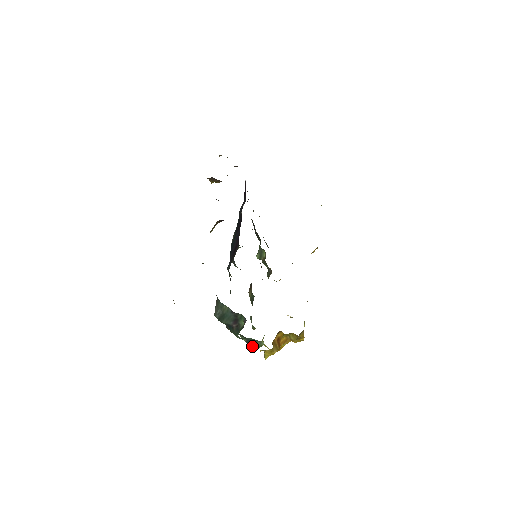
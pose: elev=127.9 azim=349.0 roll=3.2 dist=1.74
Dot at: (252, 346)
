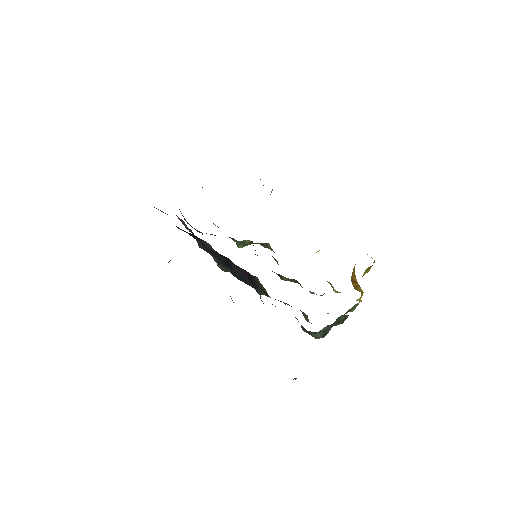
Dot at: (350, 311)
